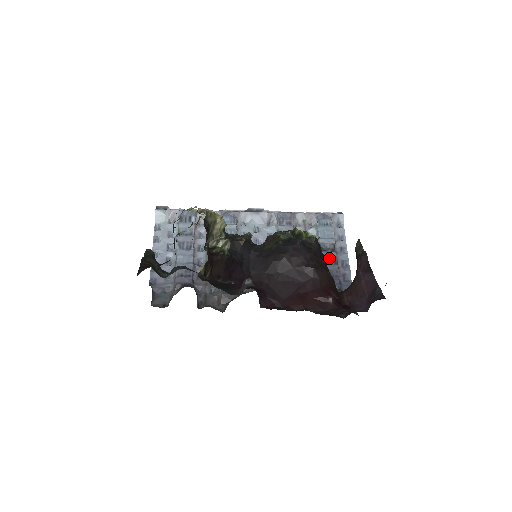
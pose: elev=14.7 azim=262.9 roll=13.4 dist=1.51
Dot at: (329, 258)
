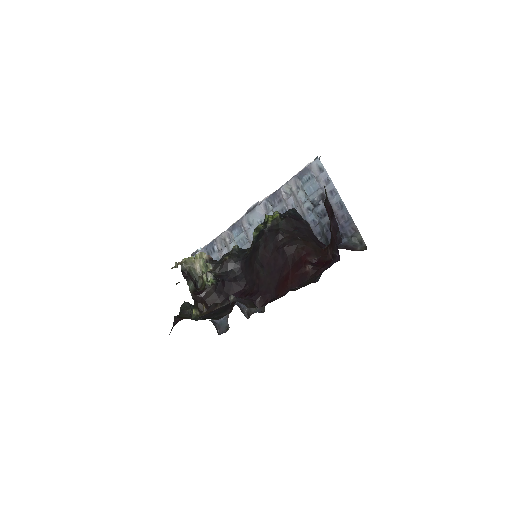
Dot at: (323, 210)
